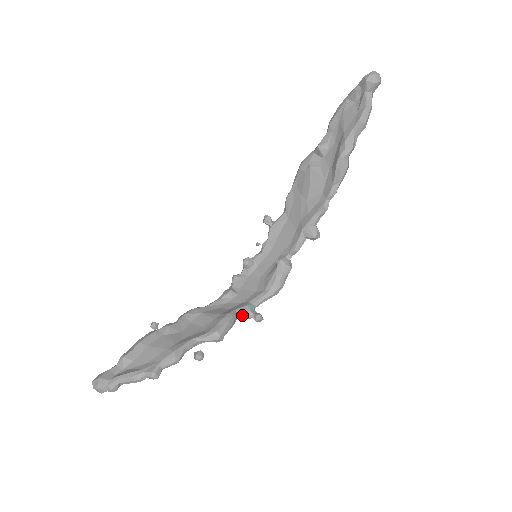
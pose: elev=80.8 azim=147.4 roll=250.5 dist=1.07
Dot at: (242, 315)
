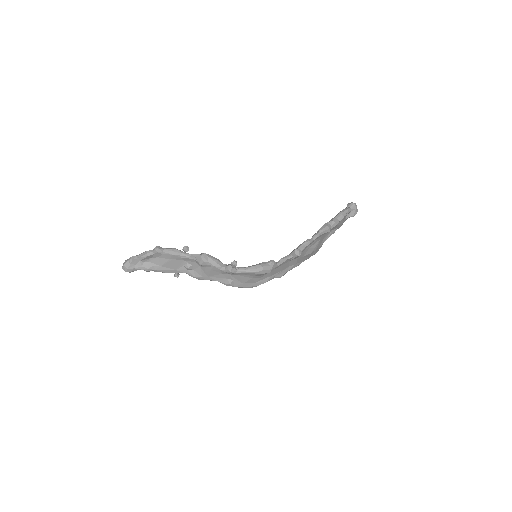
Dot at: (226, 266)
